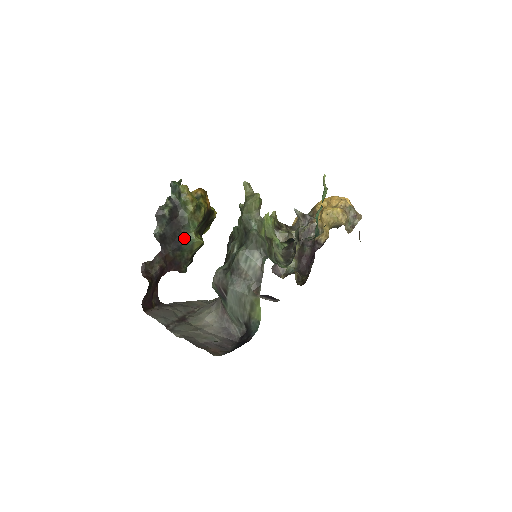
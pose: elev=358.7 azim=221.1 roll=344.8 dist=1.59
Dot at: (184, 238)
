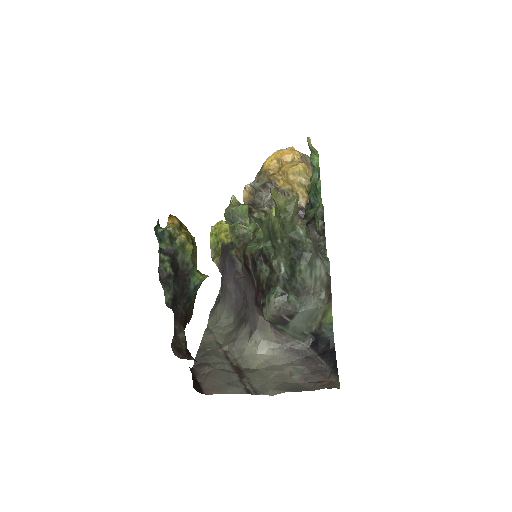
Dot at: (191, 285)
